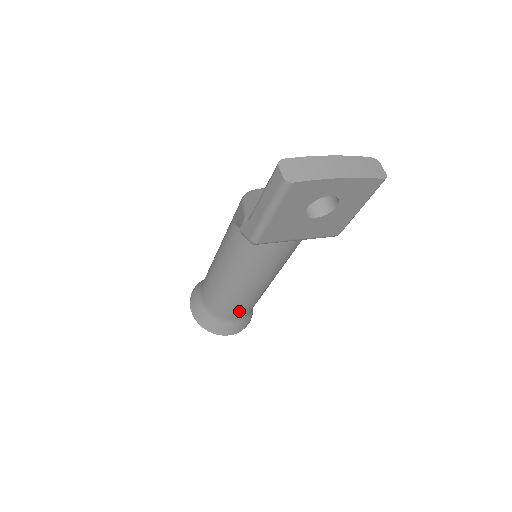
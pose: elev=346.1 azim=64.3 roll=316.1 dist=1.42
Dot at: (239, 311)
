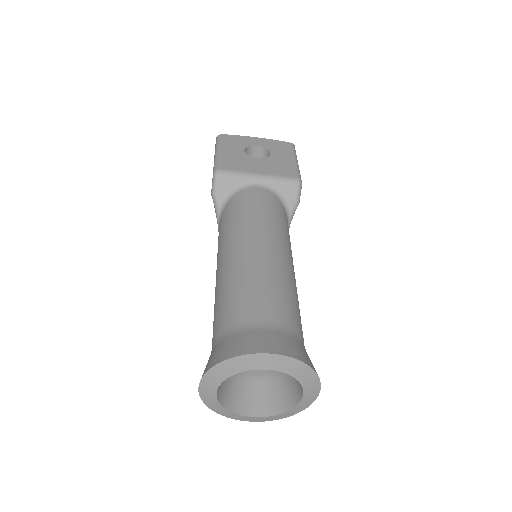
Dot at: (259, 298)
